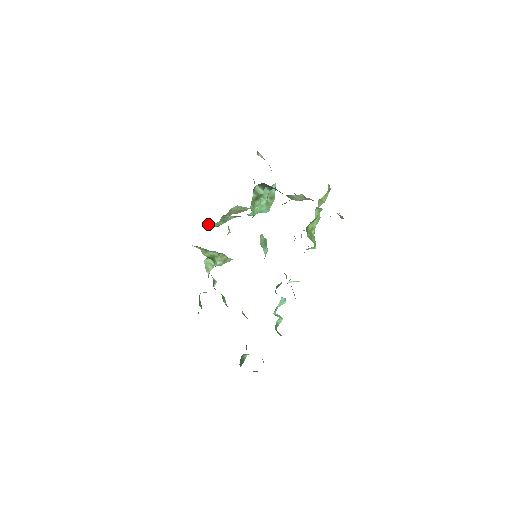
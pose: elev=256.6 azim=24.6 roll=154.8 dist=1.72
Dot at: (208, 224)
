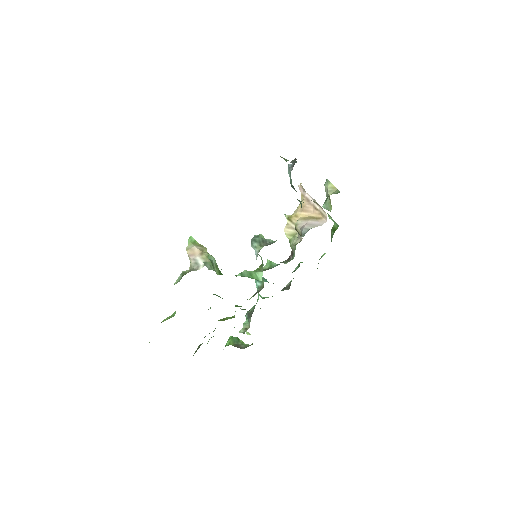
Dot at: occluded
